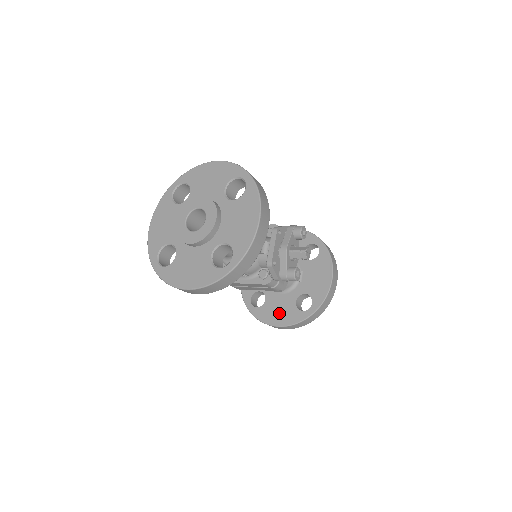
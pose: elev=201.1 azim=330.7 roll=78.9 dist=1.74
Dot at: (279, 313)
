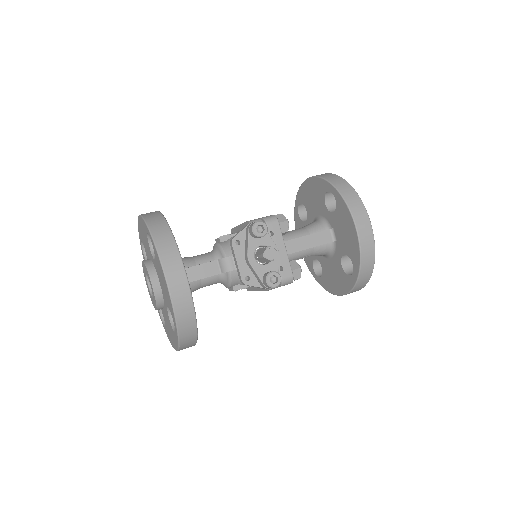
Dot at: (335, 281)
